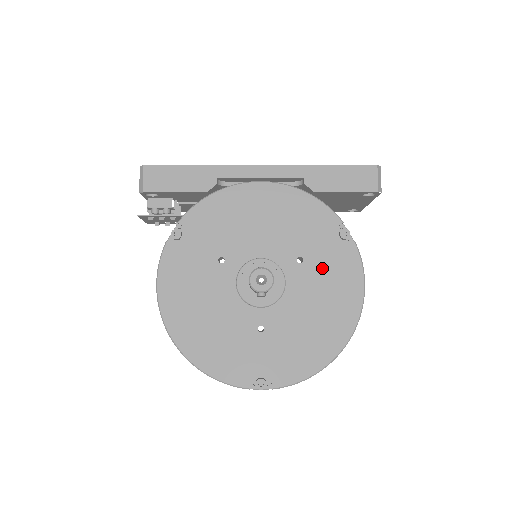
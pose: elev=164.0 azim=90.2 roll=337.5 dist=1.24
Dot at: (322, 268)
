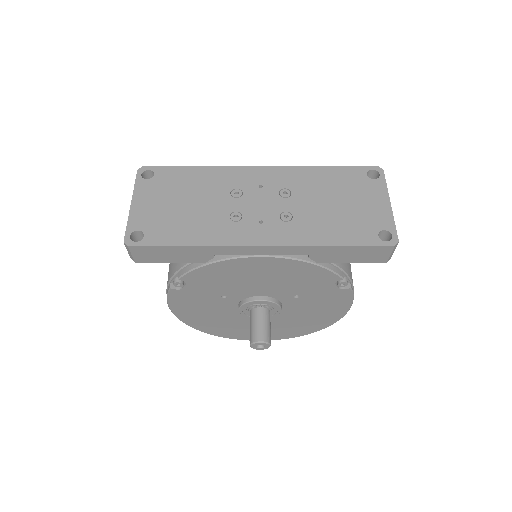
Dot at: (316, 300)
